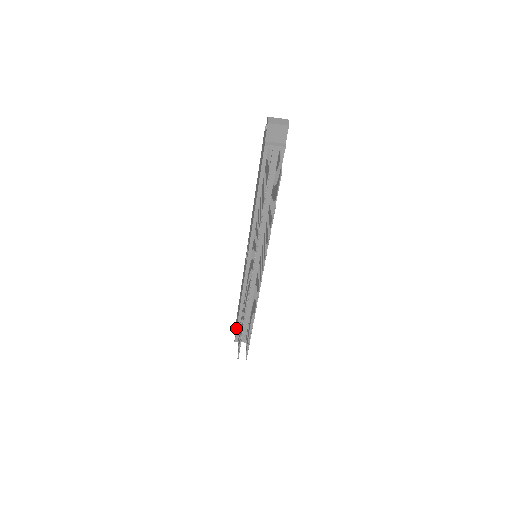
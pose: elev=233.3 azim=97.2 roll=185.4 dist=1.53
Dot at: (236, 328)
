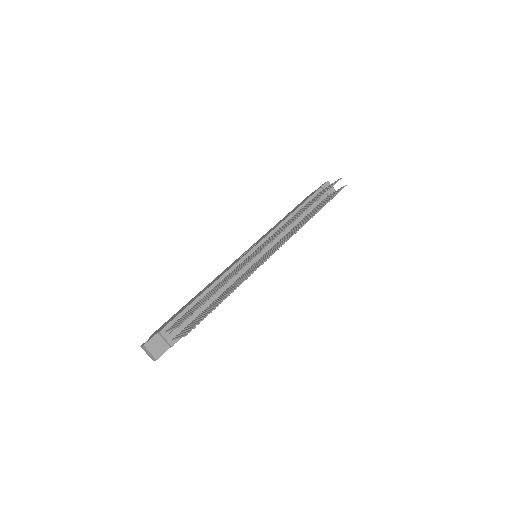
Dot at: (167, 323)
